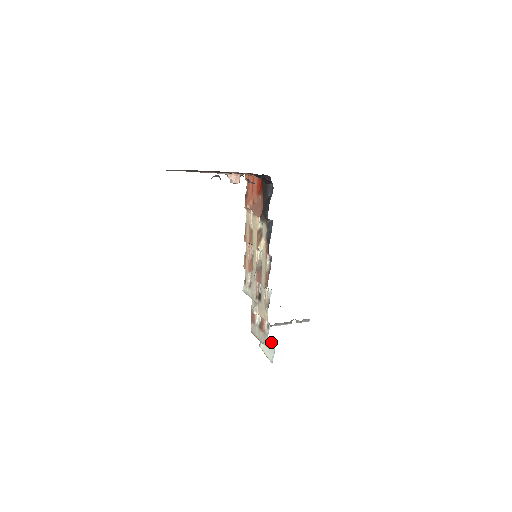
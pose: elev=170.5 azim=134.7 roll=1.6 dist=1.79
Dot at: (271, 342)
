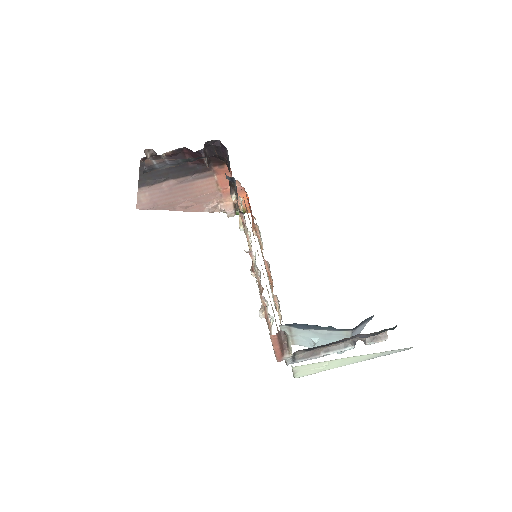
Dot at: (288, 340)
